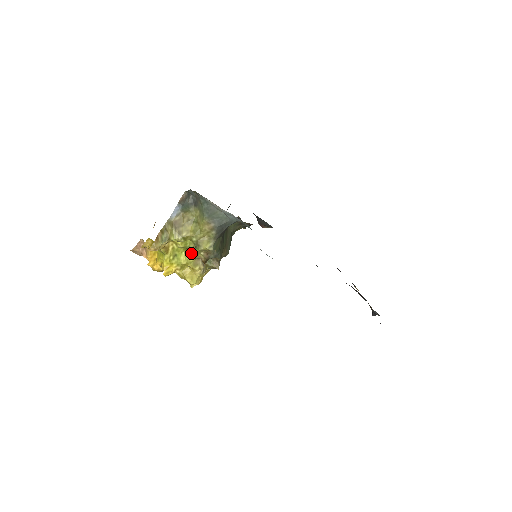
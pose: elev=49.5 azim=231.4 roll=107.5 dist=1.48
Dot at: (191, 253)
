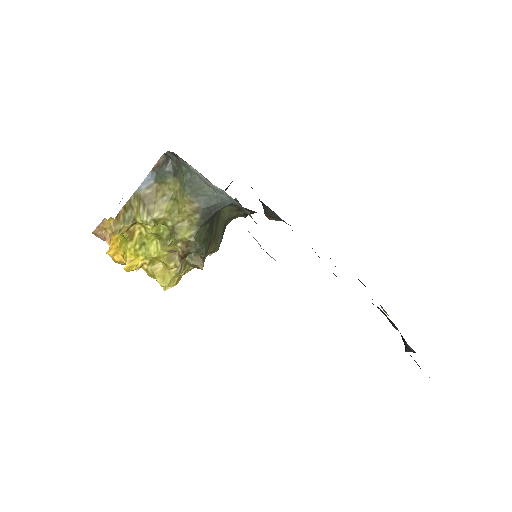
Dot at: (165, 243)
